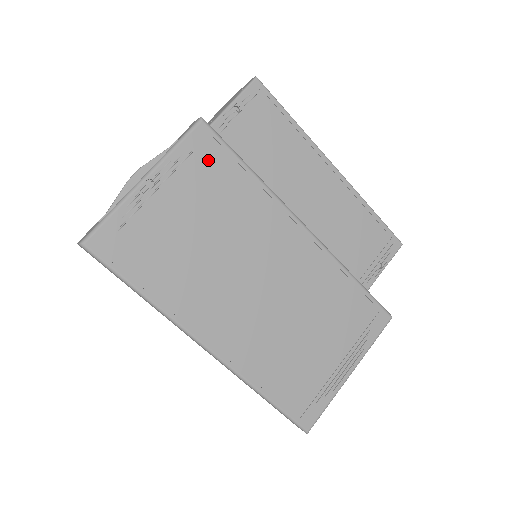
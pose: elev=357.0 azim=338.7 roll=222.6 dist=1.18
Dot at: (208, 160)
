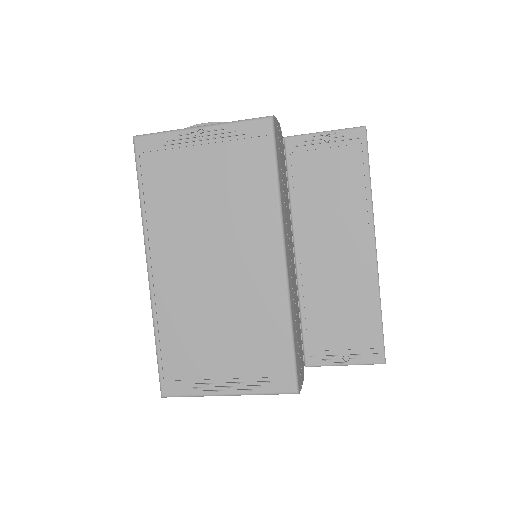
Dot at: (252, 148)
